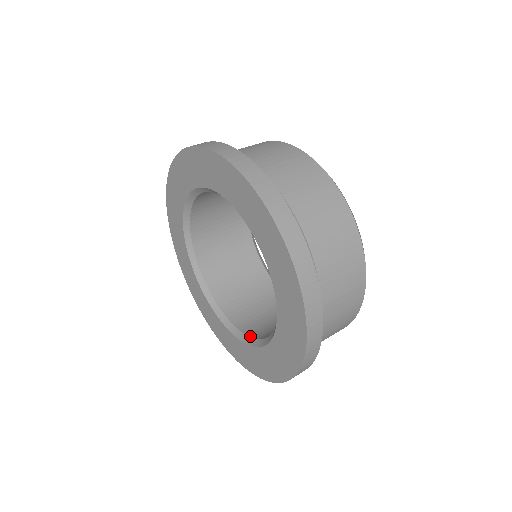
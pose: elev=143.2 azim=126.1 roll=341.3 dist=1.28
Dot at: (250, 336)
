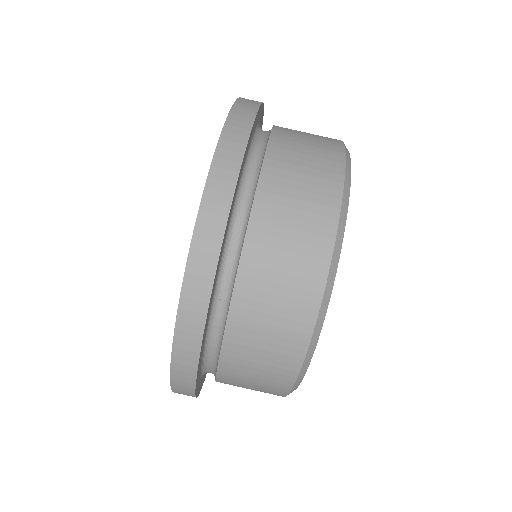
Dot at: occluded
